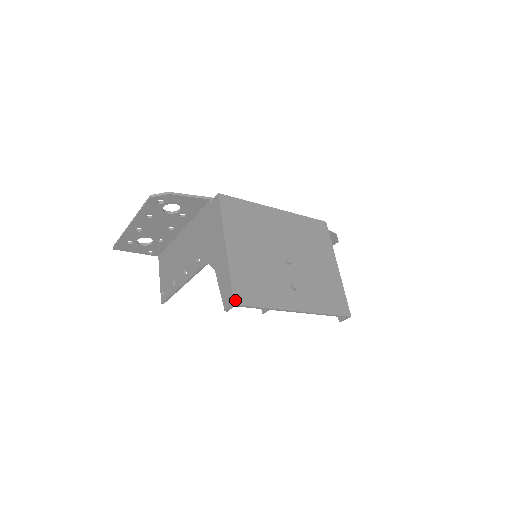
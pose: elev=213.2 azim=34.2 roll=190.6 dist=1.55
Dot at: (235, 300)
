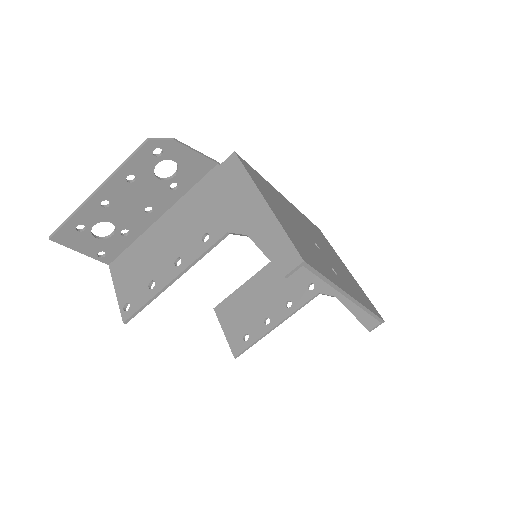
Dot at: (302, 257)
